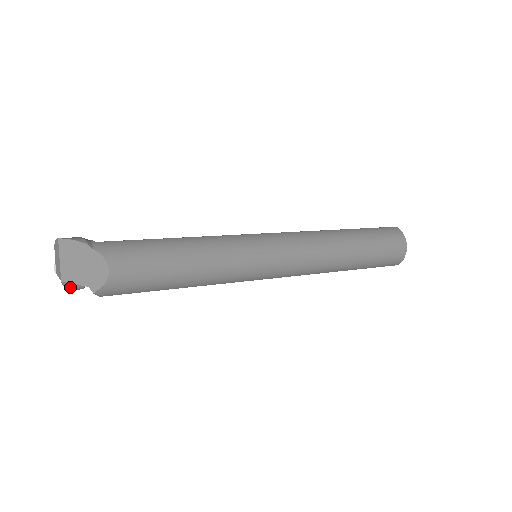
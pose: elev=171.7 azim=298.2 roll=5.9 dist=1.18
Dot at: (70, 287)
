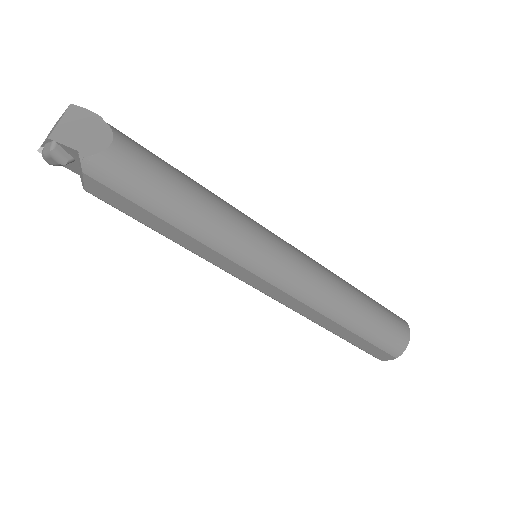
Dot at: (54, 149)
